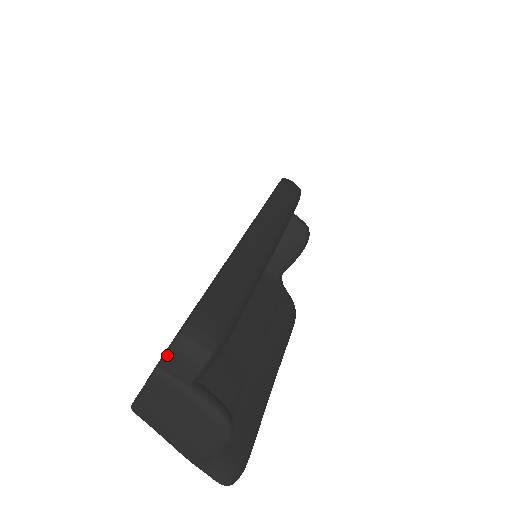
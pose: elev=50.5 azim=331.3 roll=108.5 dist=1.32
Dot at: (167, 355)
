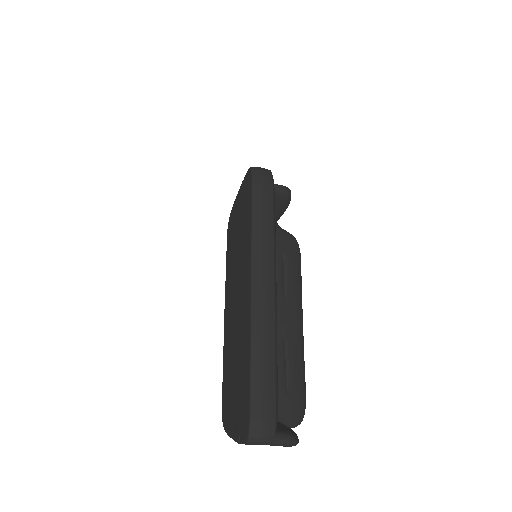
Dot at: (246, 444)
